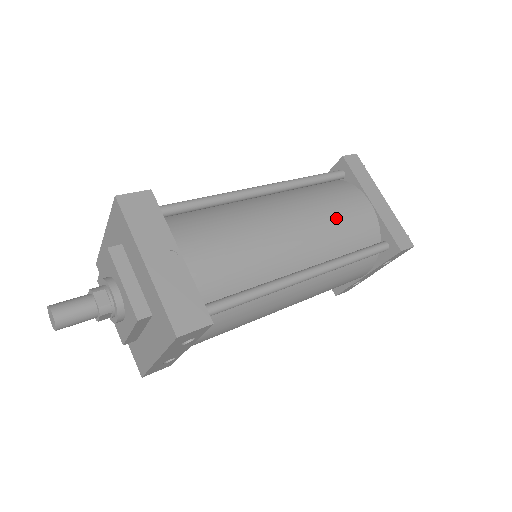
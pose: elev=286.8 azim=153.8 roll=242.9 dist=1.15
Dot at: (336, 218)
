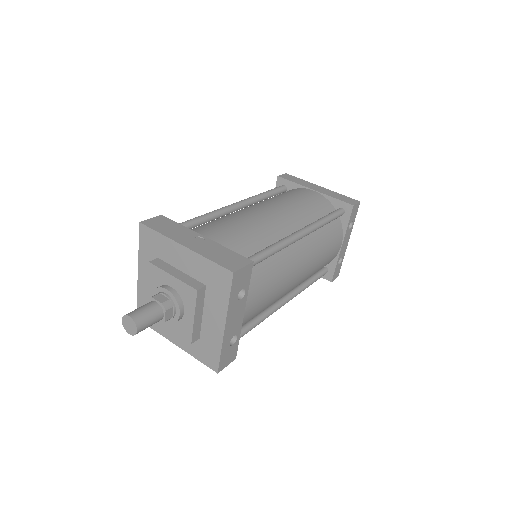
Dot at: (297, 202)
